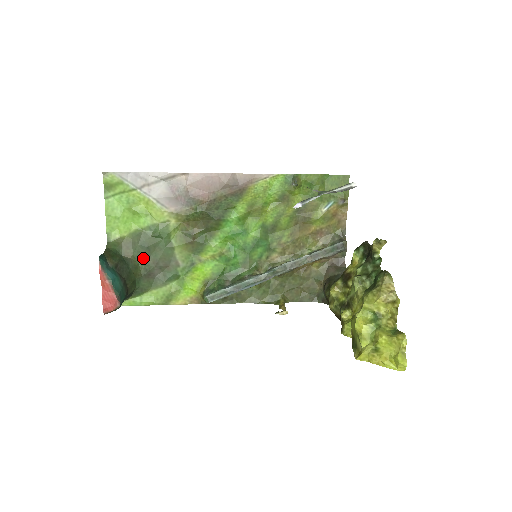
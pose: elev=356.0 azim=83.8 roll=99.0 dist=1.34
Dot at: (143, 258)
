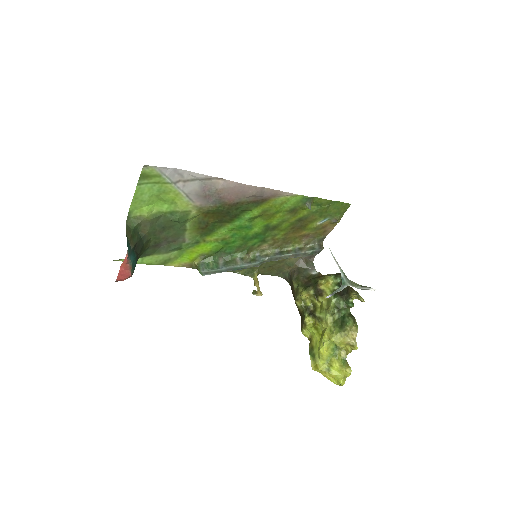
Dot at: (156, 234)
